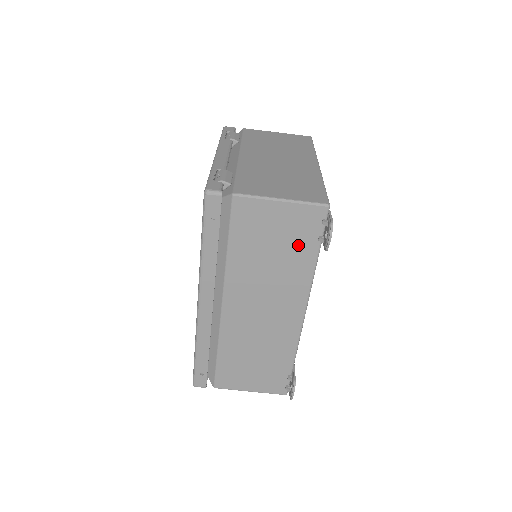
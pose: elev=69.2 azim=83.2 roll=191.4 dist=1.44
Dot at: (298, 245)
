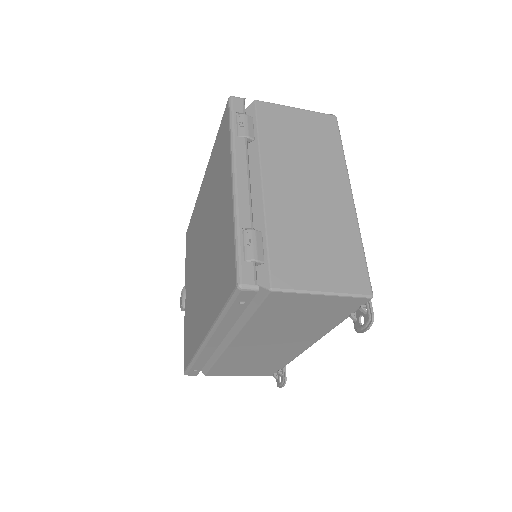
Dot at: (326, 317)
